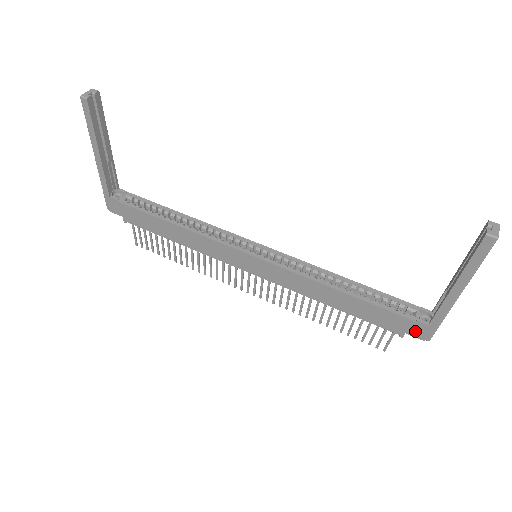
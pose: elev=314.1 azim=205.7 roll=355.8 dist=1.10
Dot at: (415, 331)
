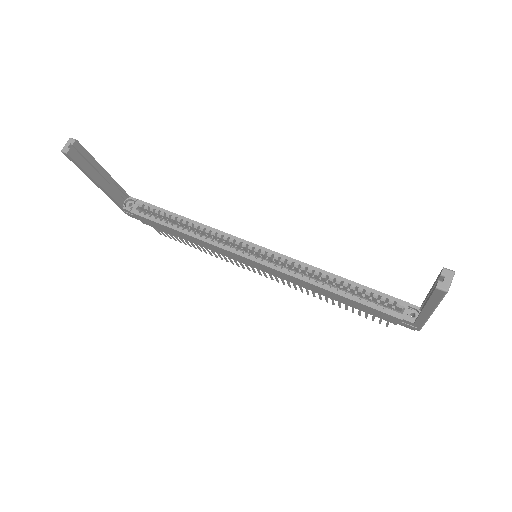
Dot at: (404, 324)
